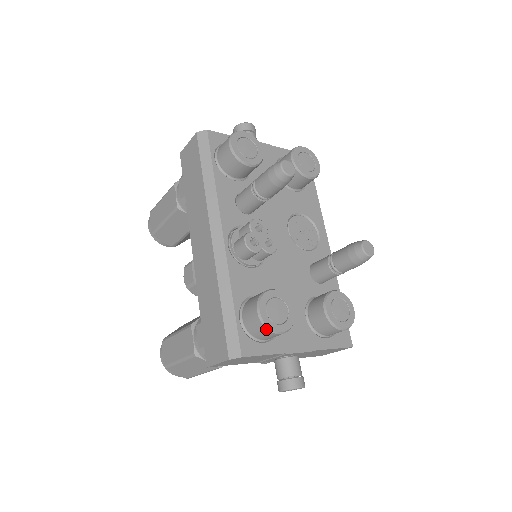
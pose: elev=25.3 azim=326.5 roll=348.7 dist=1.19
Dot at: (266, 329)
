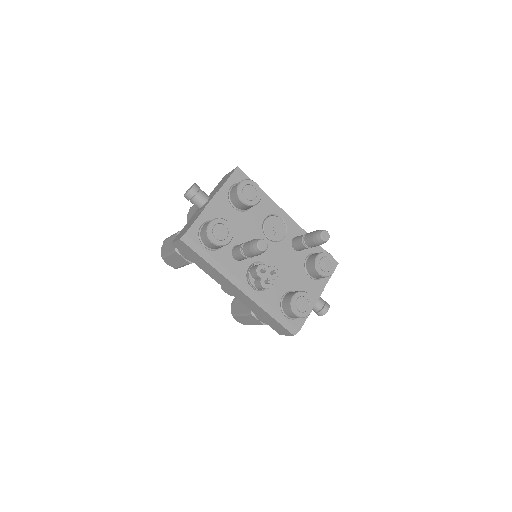
Dot at: occluded
